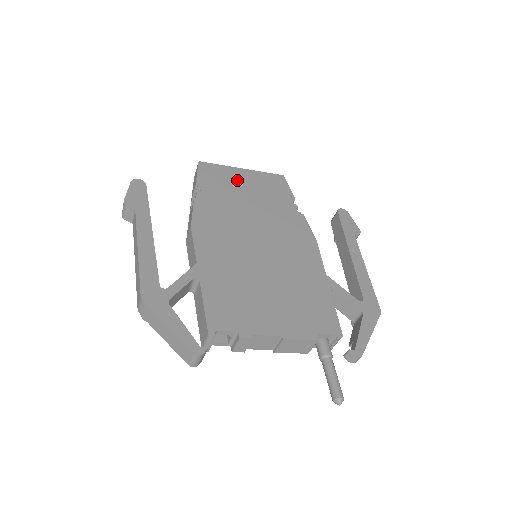
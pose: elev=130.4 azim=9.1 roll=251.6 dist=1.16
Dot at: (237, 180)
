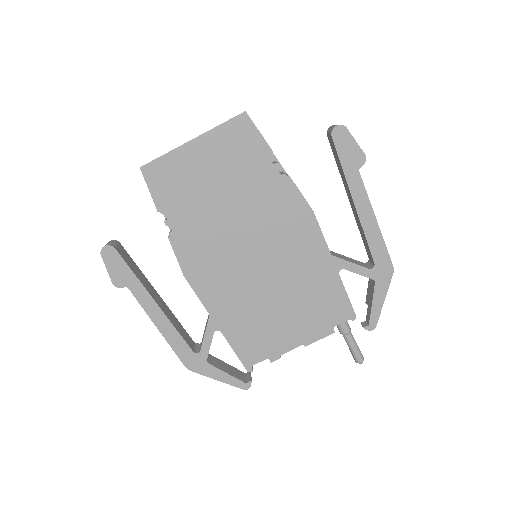
Dot at: (195, 169)
